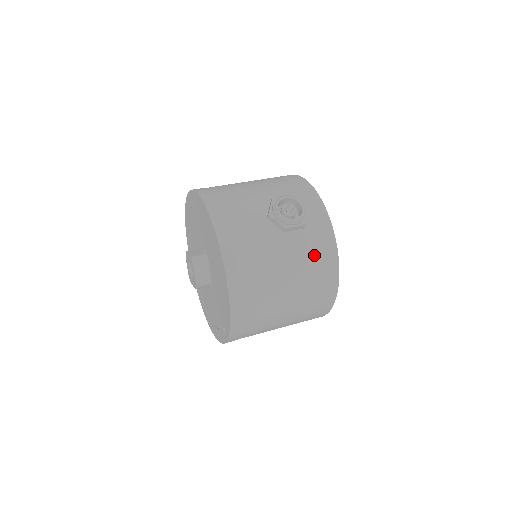
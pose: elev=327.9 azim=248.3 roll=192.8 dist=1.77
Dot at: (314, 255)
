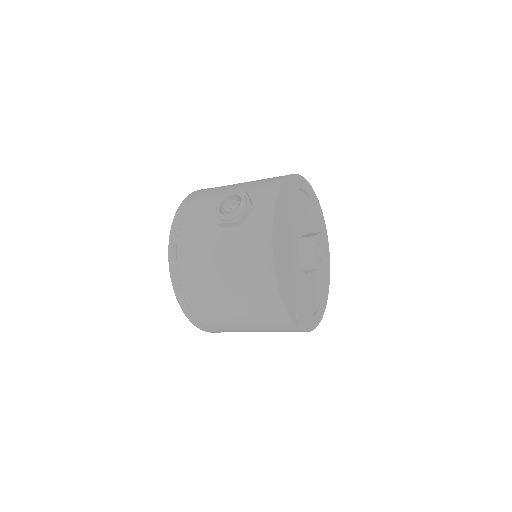
Dot at: (247, 254)
